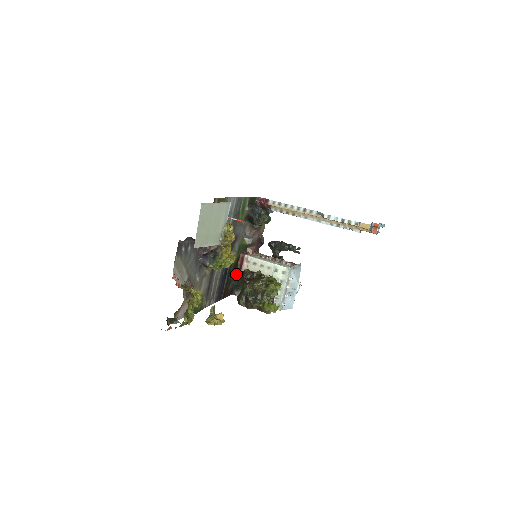
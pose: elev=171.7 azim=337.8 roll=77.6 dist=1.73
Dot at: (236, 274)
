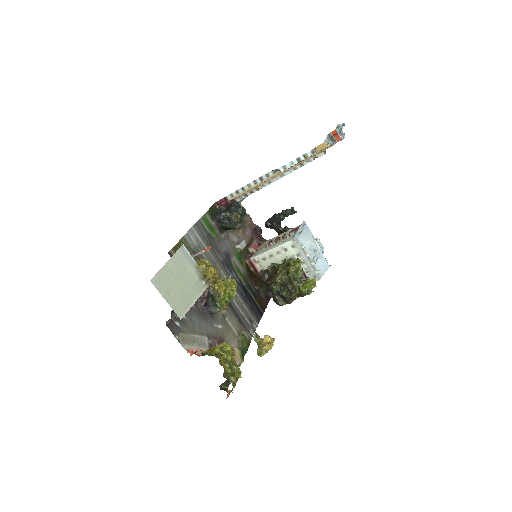
Dot at: (256, 282)
